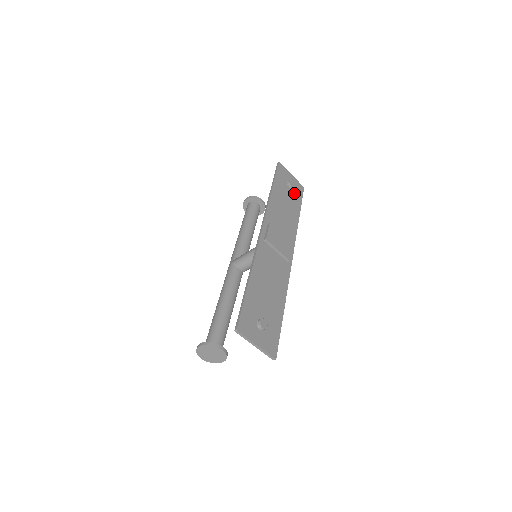
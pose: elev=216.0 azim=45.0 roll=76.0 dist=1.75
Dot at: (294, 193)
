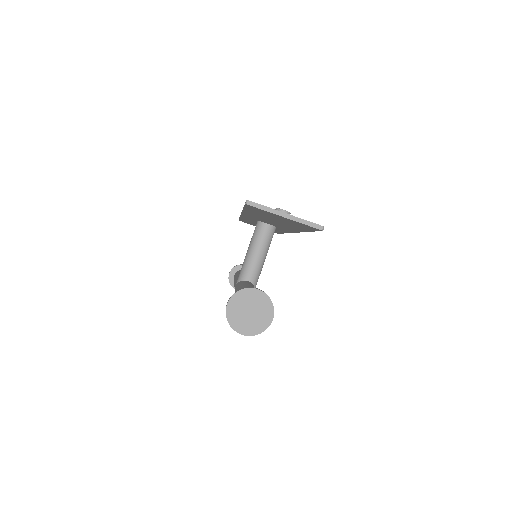
Dot at: occluded
